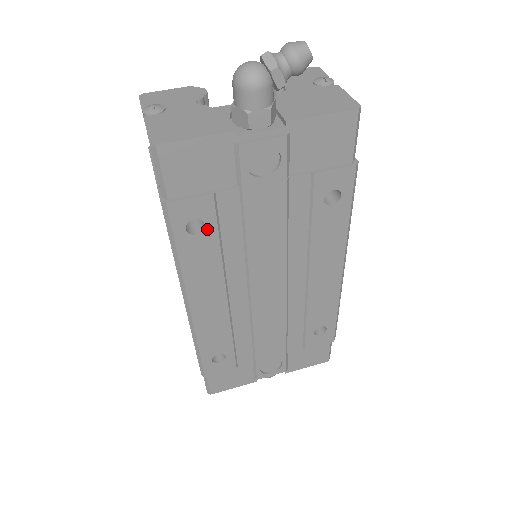
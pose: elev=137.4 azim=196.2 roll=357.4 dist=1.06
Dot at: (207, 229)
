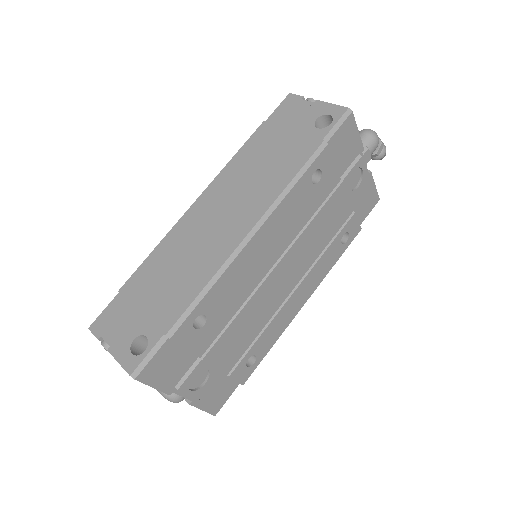
Dot at: (316, 186)
